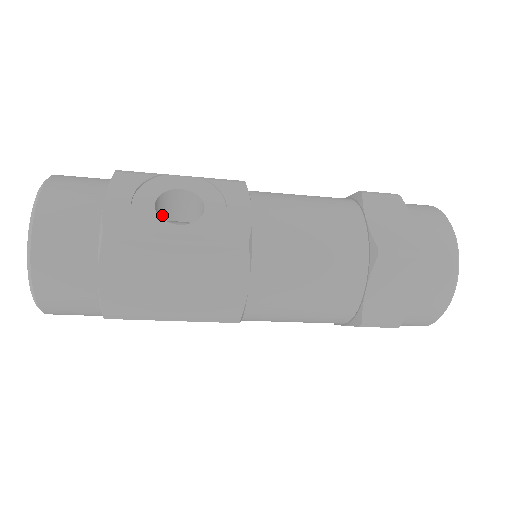
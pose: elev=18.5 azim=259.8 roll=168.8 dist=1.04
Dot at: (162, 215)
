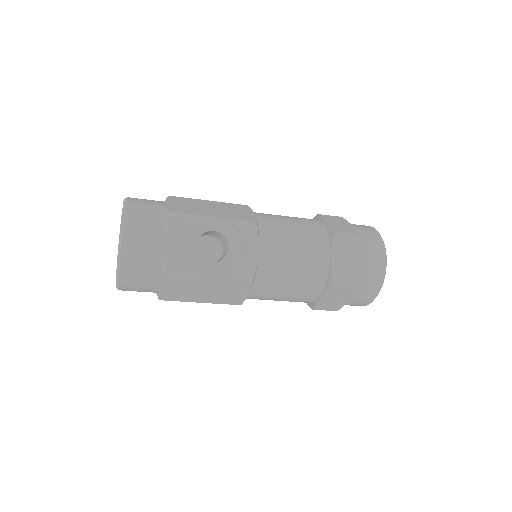
Dot at: occluded
